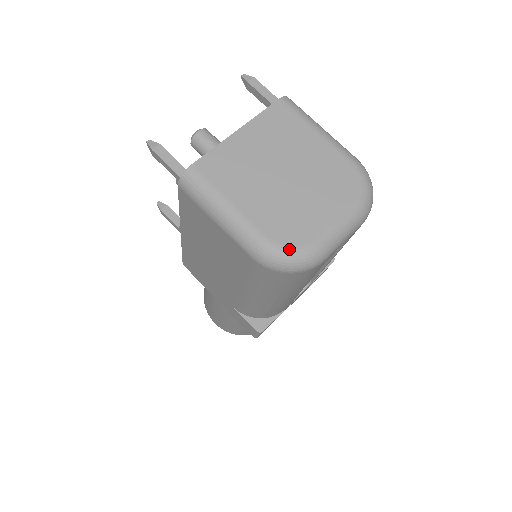
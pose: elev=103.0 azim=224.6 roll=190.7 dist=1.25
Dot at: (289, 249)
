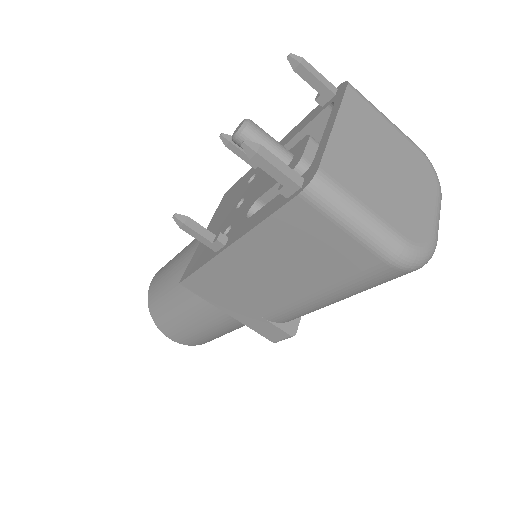
Dot at: (423, 246)
